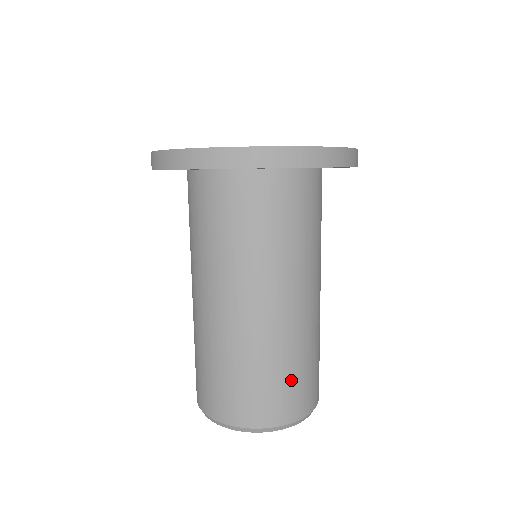
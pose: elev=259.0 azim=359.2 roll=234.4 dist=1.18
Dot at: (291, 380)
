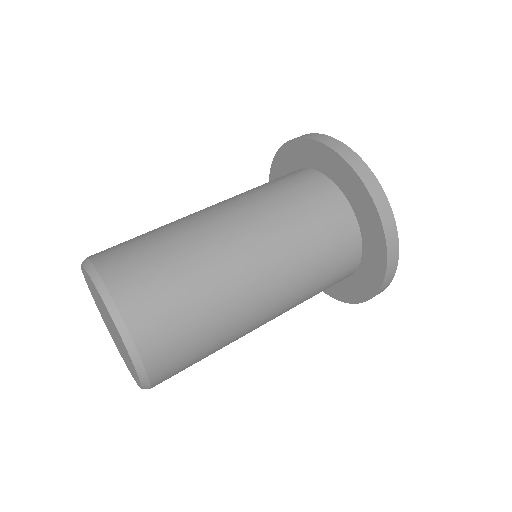
Dot at: (149, 251)
